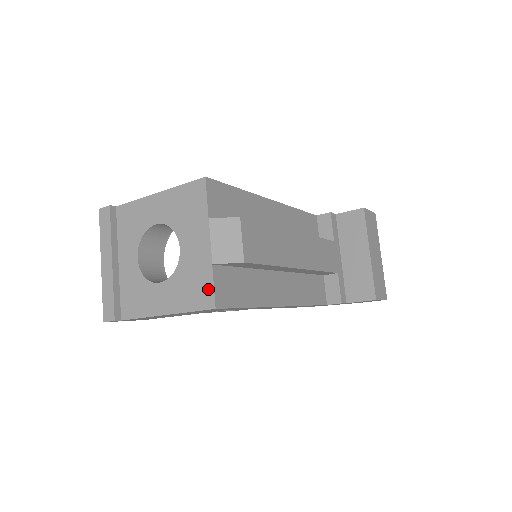
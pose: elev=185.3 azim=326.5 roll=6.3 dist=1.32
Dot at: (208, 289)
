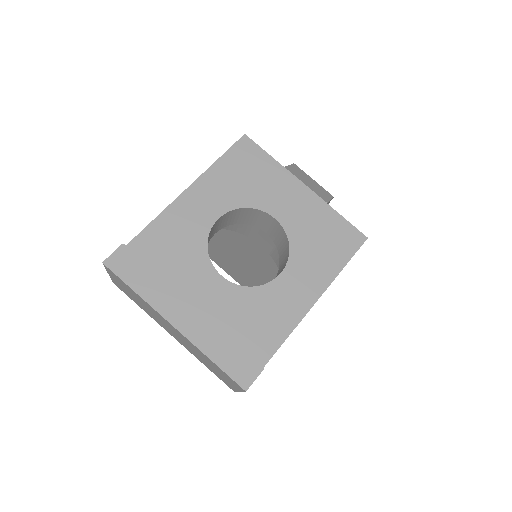
Dot at: (344, 228)
